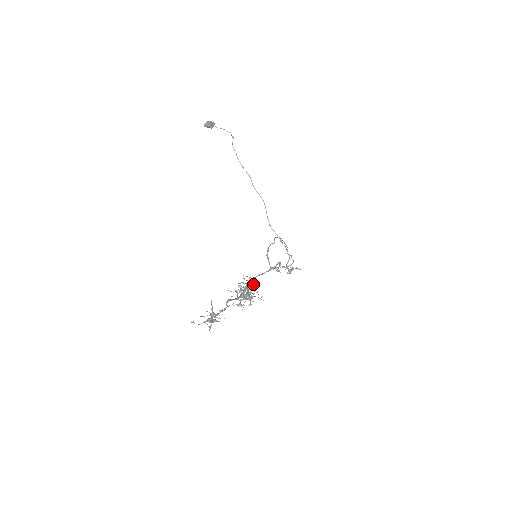
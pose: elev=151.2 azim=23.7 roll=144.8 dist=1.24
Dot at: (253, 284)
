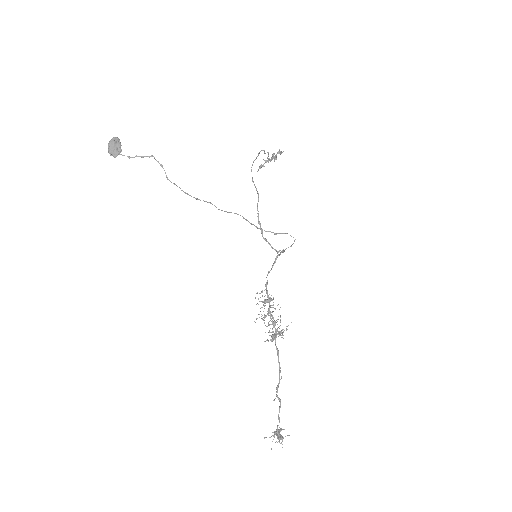
Dot at: (271, 299)
